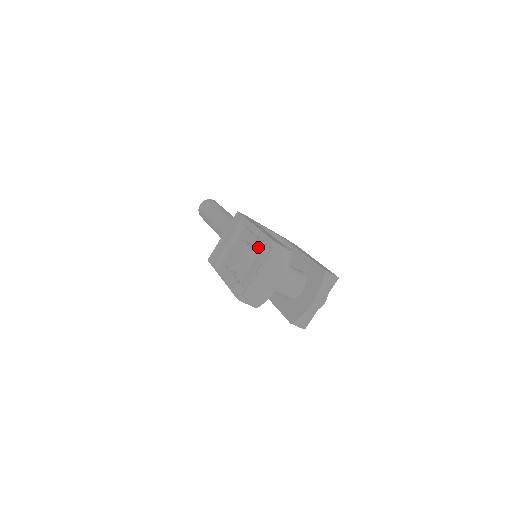
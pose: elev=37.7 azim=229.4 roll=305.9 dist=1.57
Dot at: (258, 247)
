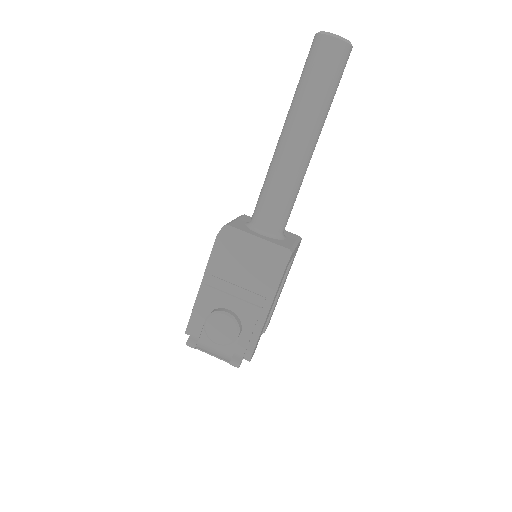
Dot at: (235, 361)
